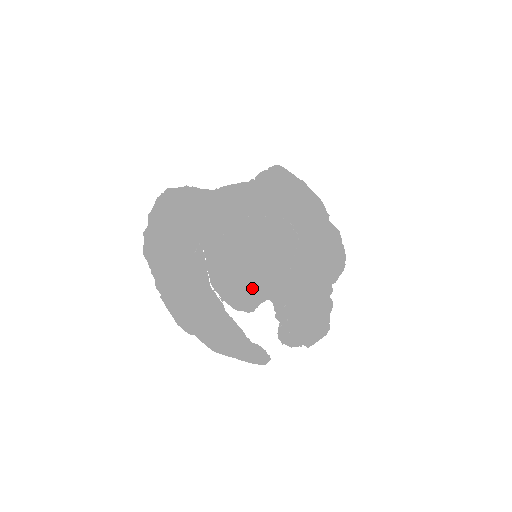
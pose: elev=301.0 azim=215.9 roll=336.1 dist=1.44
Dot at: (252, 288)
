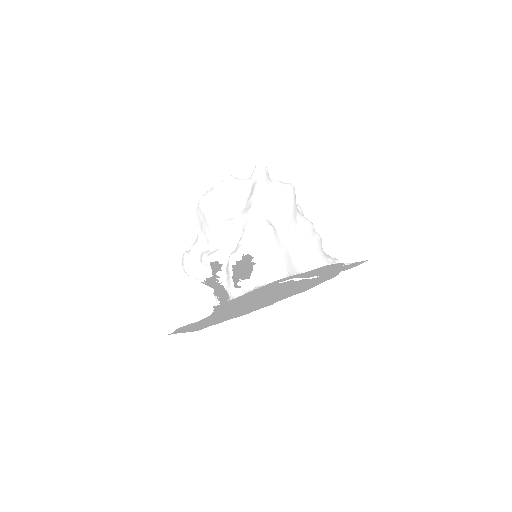
Dot at: occluded
